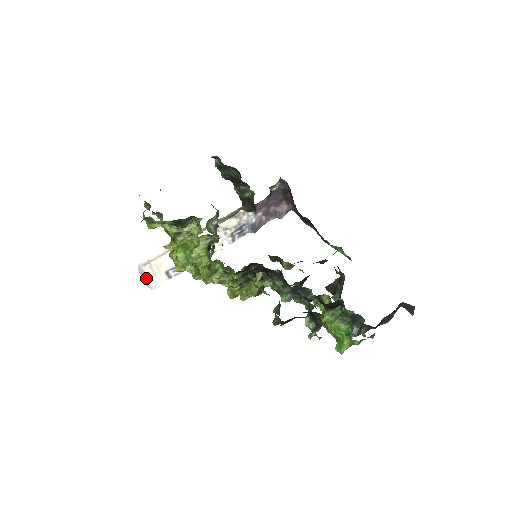
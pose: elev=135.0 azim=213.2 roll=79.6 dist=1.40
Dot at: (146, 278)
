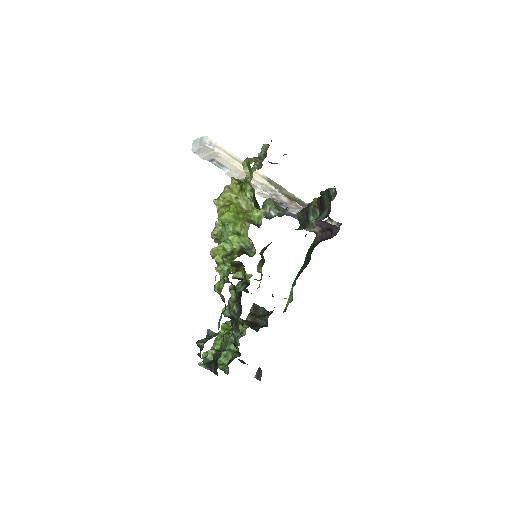
Dot at: (199, 146)
